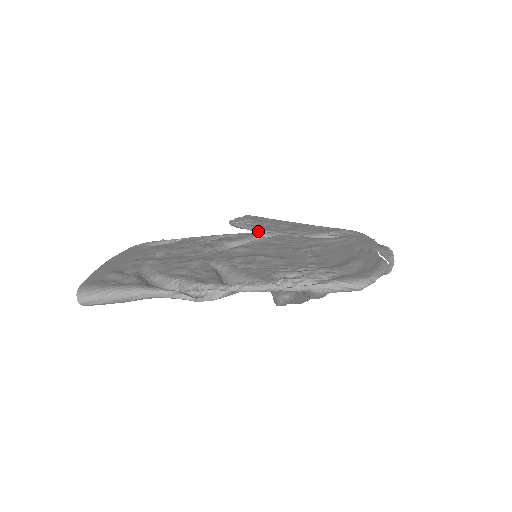
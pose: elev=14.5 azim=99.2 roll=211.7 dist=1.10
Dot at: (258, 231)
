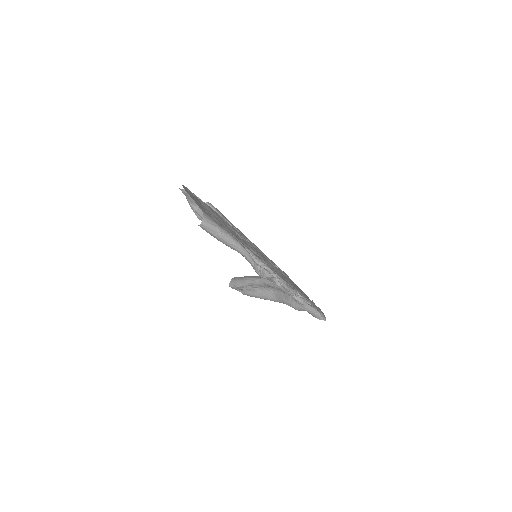
Dot at: occluded
